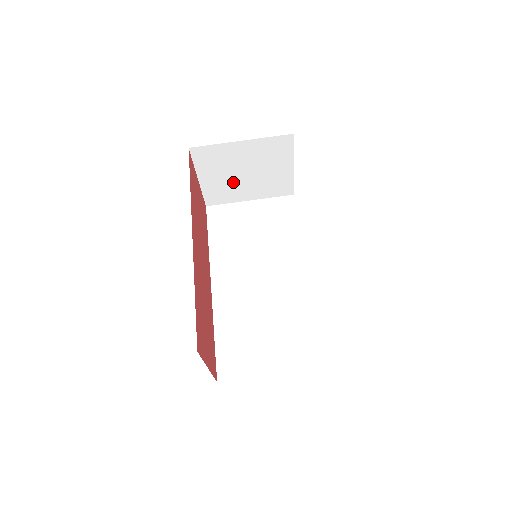
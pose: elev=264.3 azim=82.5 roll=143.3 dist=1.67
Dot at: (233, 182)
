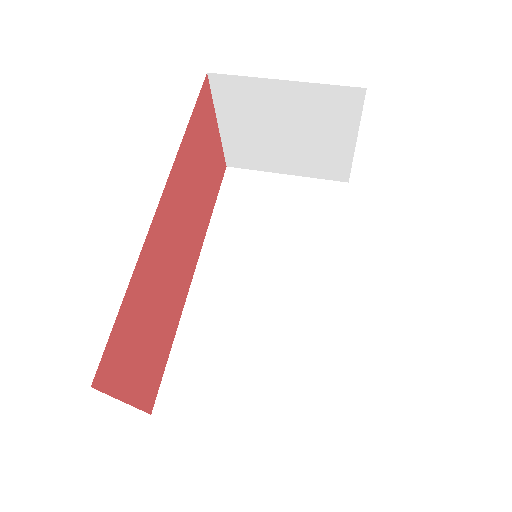
Dot at: (266, 142)
